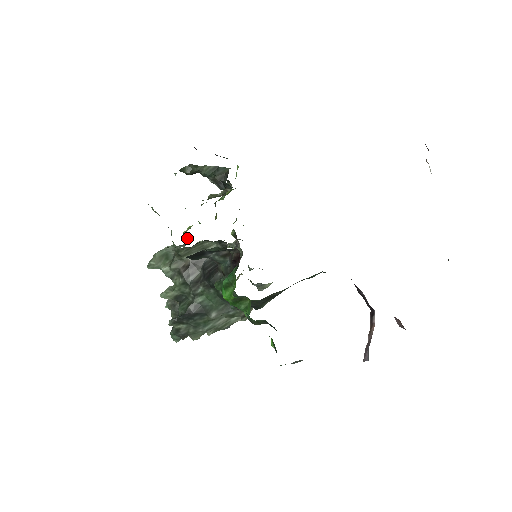
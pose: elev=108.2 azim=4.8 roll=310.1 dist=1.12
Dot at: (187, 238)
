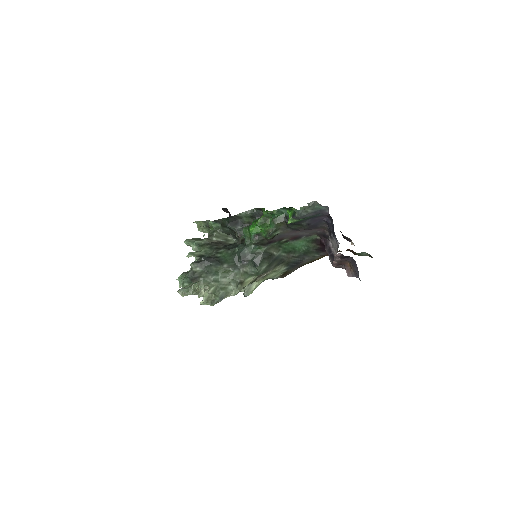
Dot at: occluded
